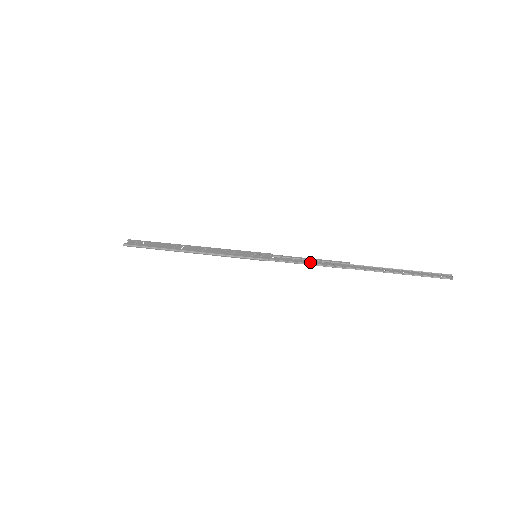
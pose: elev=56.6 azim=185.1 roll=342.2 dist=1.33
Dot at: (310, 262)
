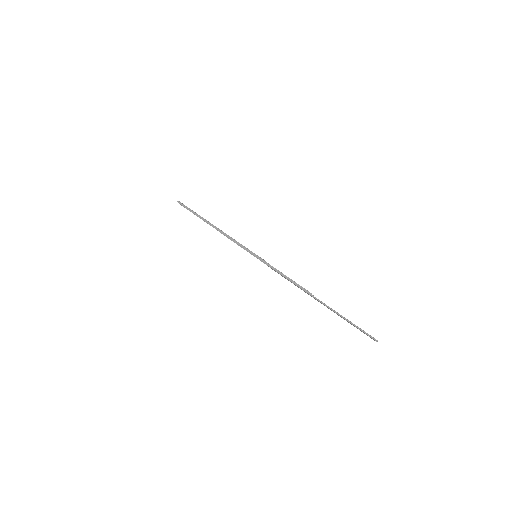
Dot at: occluded
